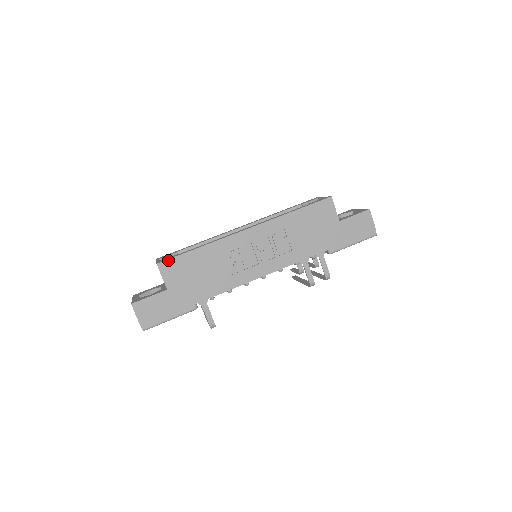
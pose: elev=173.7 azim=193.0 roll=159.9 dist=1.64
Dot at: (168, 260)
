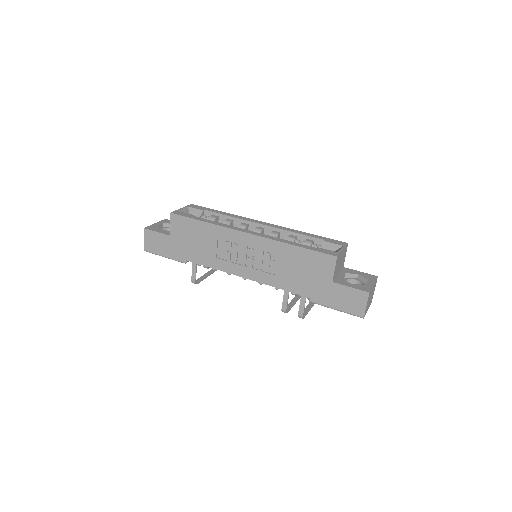
Dot at: (179, 215)
